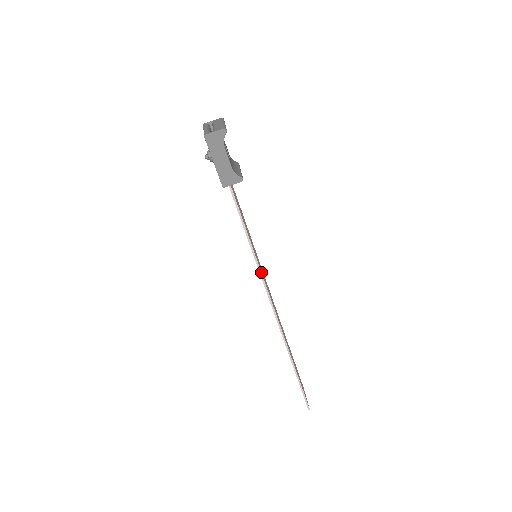
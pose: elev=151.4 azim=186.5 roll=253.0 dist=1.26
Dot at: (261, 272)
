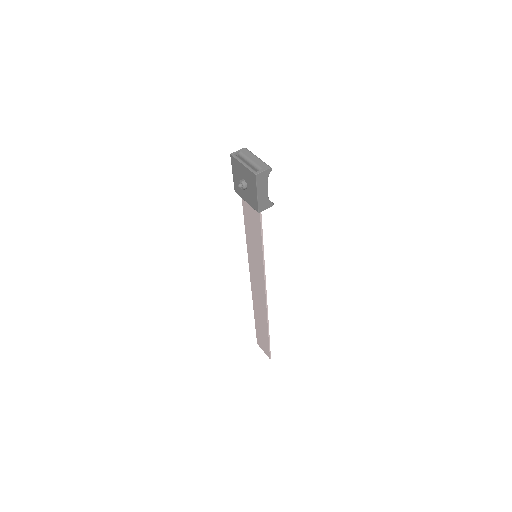
Dot at: occluded
